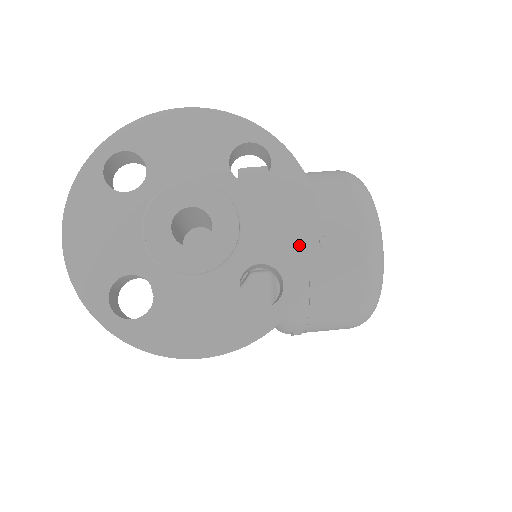
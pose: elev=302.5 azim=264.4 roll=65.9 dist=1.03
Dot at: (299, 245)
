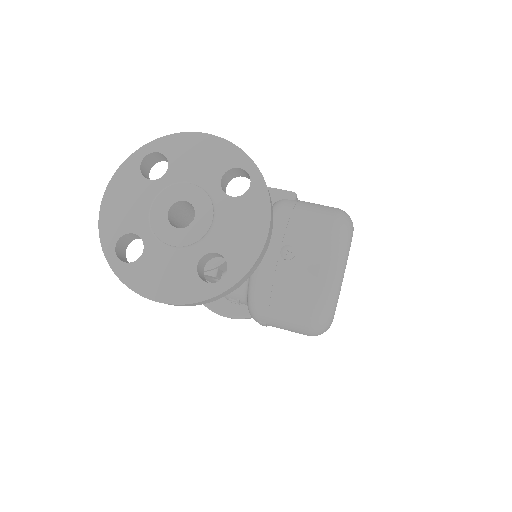
Dot at: (247, 248)
